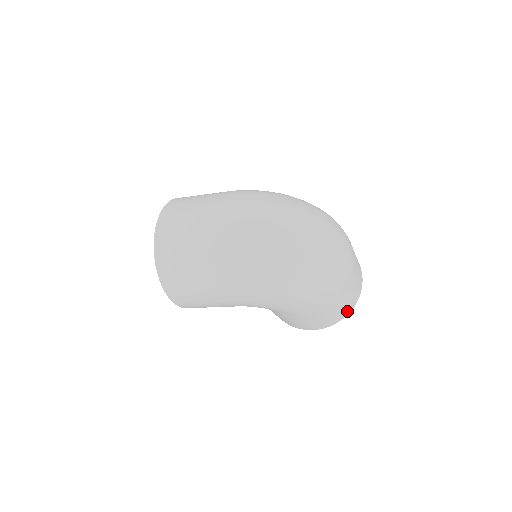
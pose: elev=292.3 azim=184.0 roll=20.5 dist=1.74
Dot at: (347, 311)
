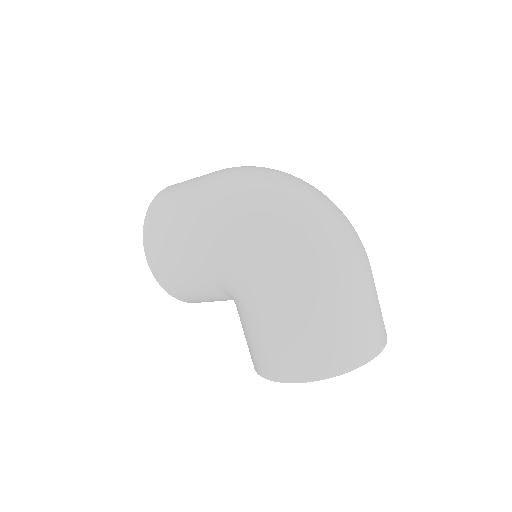
Dot at: (342, 361)
